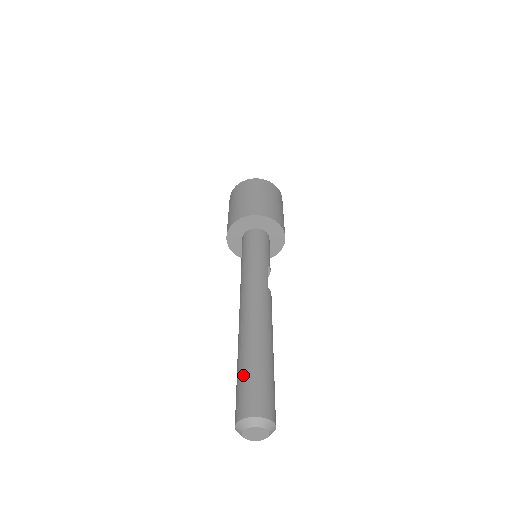
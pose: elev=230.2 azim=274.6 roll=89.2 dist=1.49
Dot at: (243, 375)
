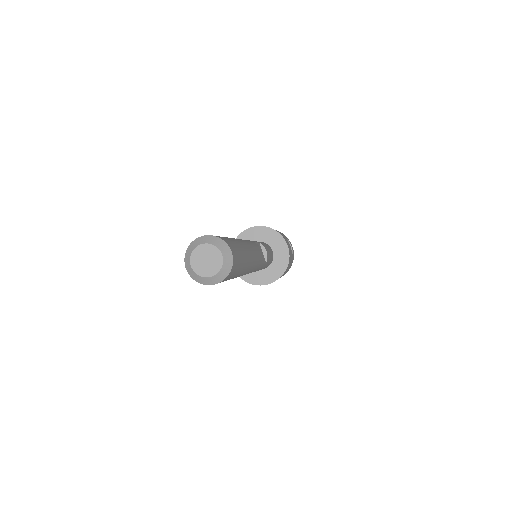
Dot at: occluded
